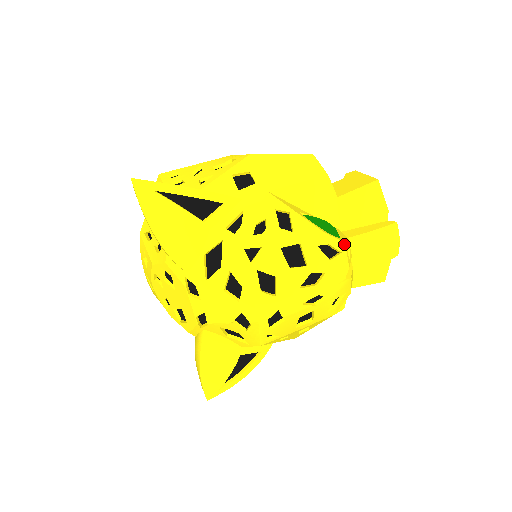
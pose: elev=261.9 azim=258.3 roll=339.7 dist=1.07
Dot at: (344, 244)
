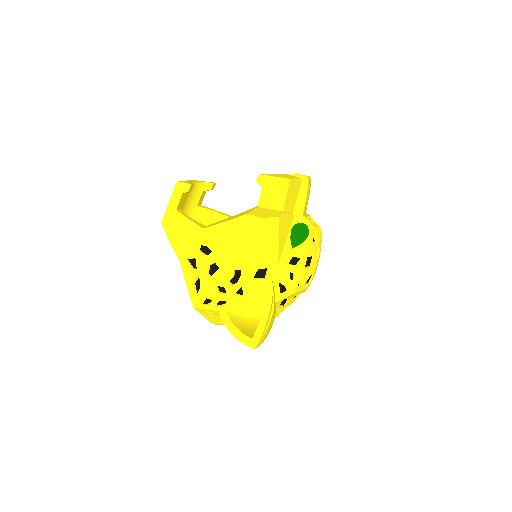
Dot at: (313, 227)
